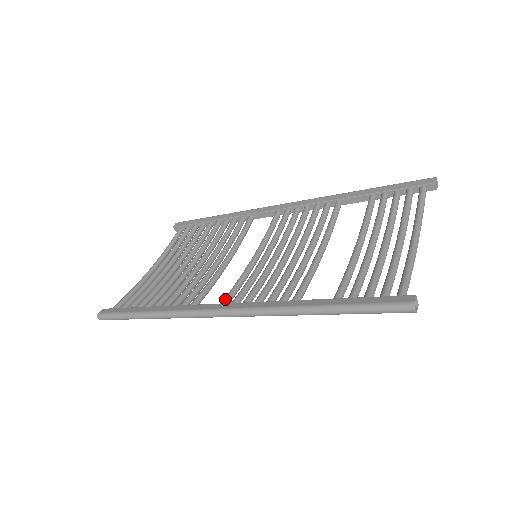
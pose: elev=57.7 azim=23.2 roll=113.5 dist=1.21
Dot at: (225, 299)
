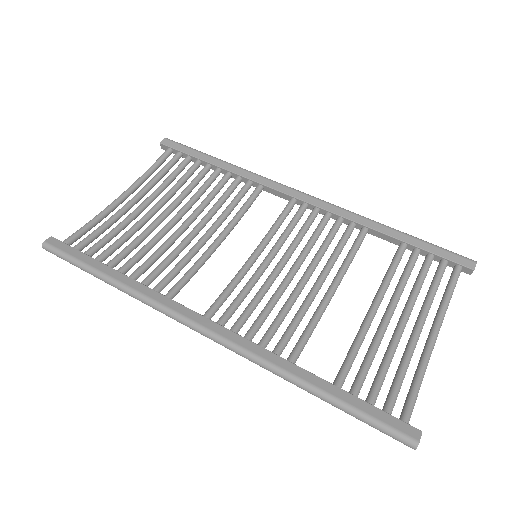
Dot at: (211, 311)
